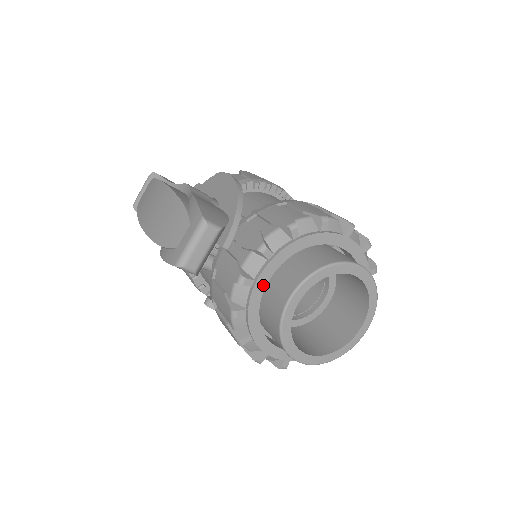
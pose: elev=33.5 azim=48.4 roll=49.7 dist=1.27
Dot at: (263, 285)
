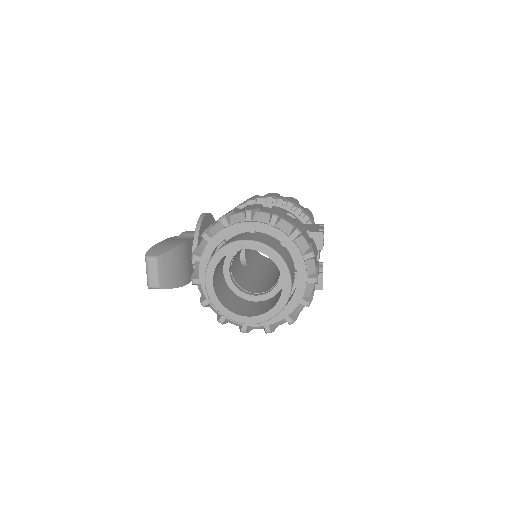
Dot at: occluded
